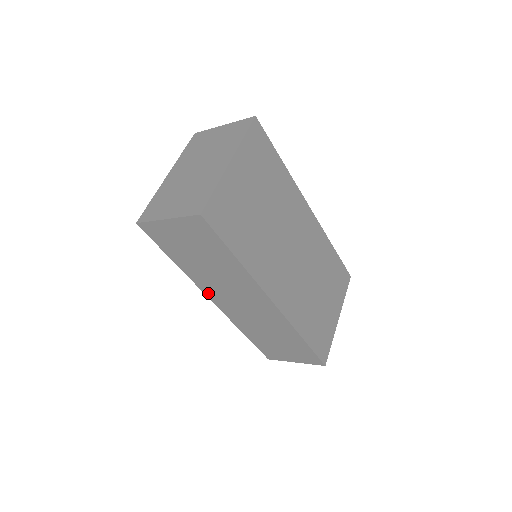
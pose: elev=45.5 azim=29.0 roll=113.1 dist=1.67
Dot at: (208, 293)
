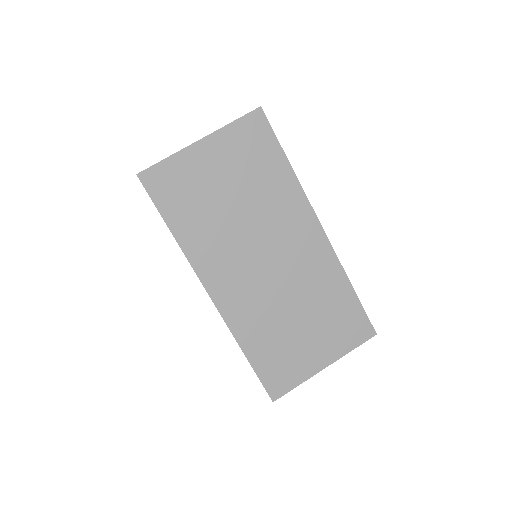
Dot at: occluded
